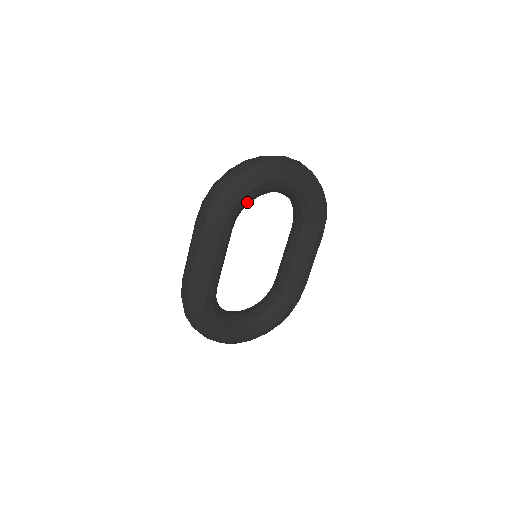
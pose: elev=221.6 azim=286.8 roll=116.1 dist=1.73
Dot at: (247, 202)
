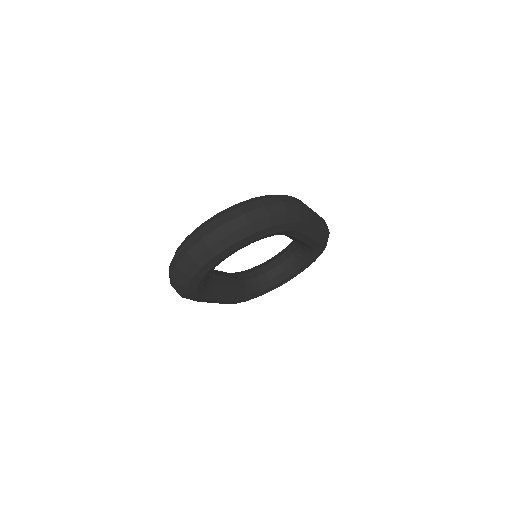
Dot at: (204, 283)
